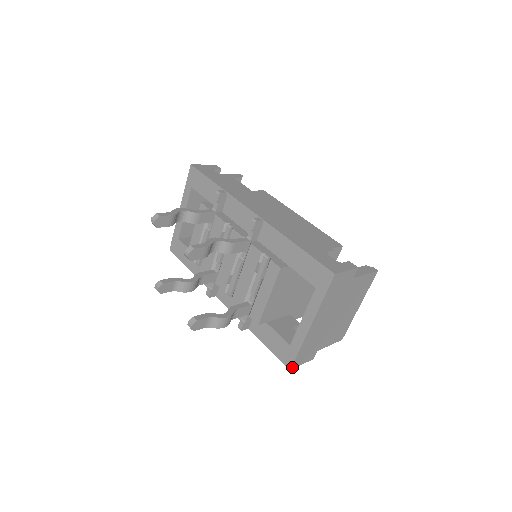
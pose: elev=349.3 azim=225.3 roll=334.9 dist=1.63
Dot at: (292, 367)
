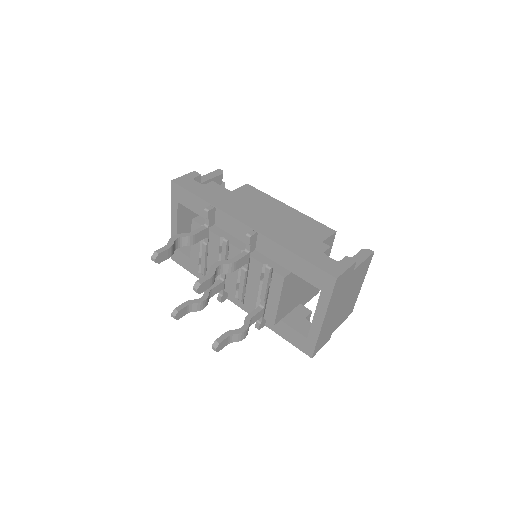
Dot at: (313, 355)
